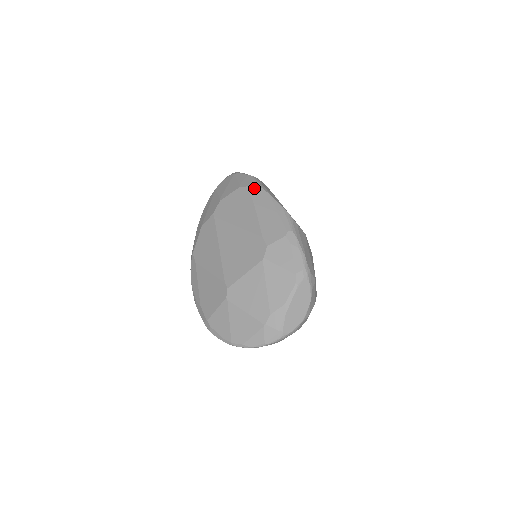
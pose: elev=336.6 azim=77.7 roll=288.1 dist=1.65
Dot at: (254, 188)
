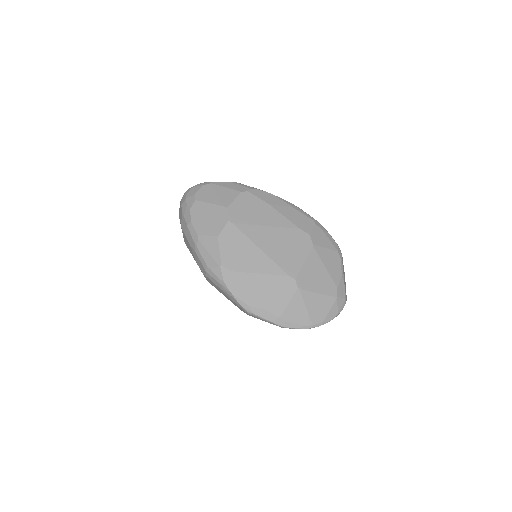
Dot at: (256, 191)
